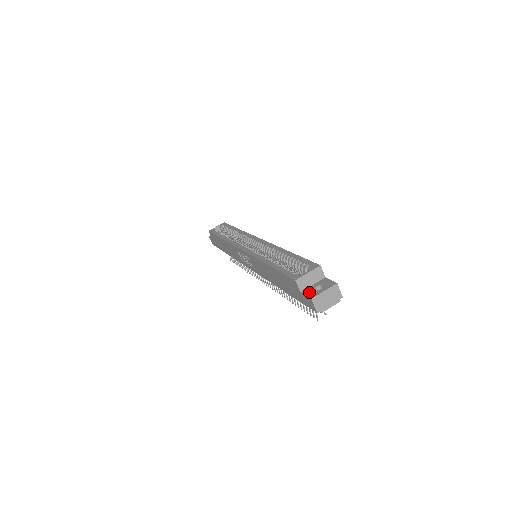
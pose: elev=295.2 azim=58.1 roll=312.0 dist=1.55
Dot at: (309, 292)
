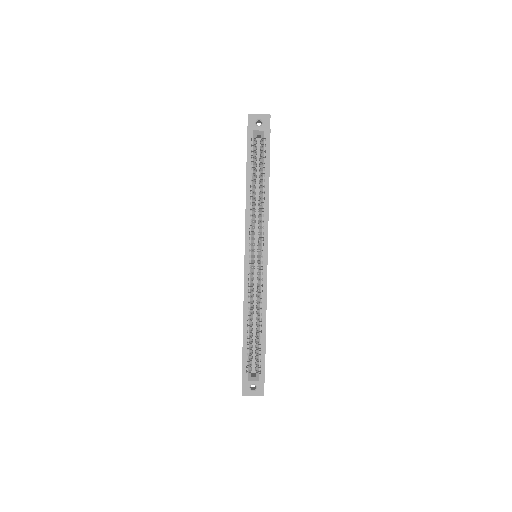
Dot at: (246, 387)
